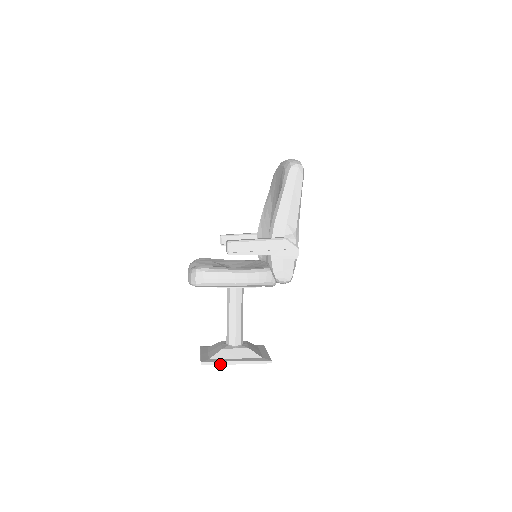
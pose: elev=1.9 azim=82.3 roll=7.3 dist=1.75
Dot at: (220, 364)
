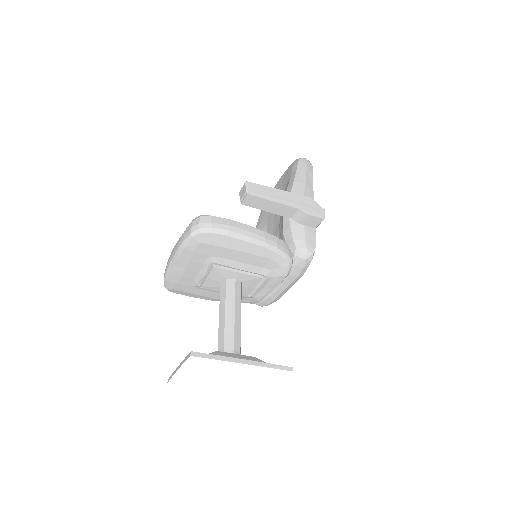
Dot at: (219, 359)
